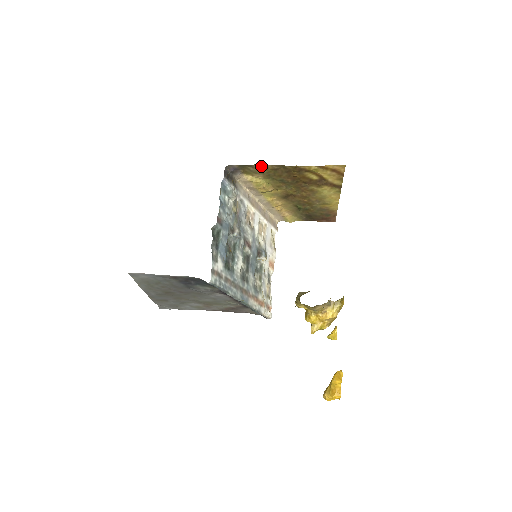
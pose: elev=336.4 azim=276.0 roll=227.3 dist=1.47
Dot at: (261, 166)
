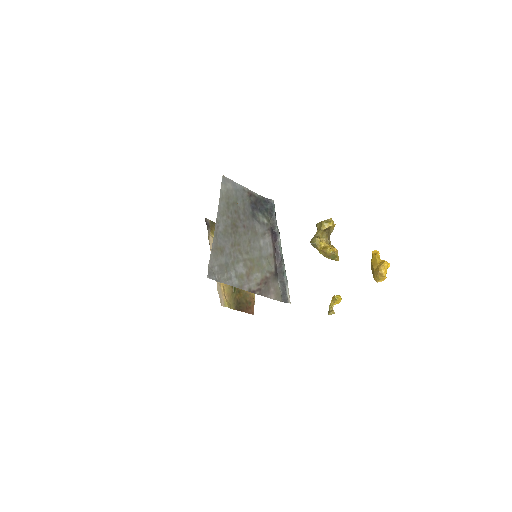
Dot at: occluded
